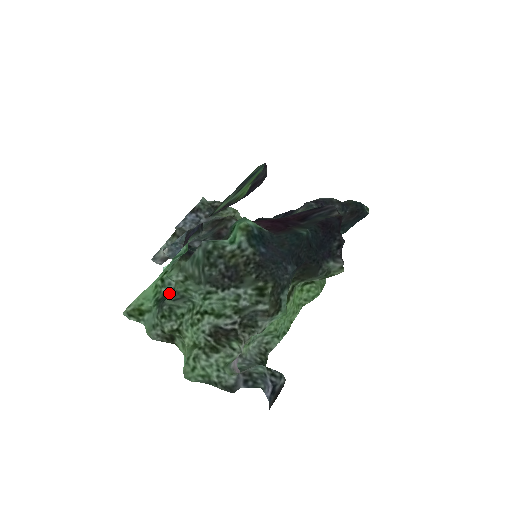
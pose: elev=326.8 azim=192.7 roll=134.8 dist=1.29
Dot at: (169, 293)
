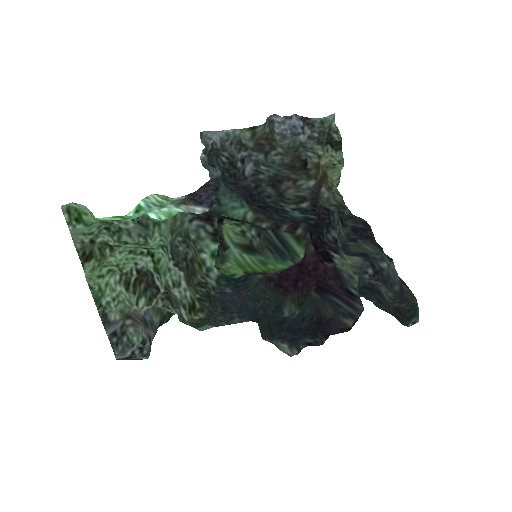
Dot at: (123, 225)
